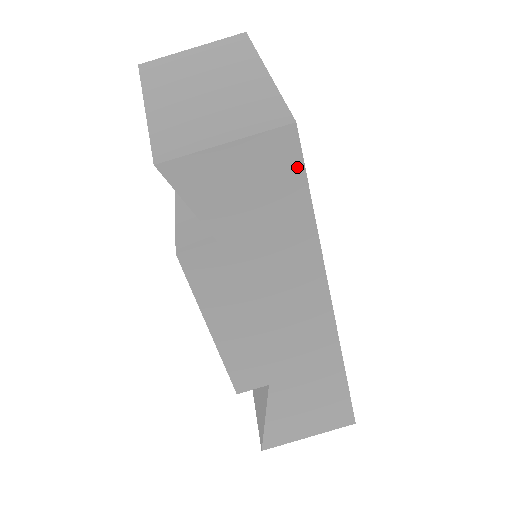
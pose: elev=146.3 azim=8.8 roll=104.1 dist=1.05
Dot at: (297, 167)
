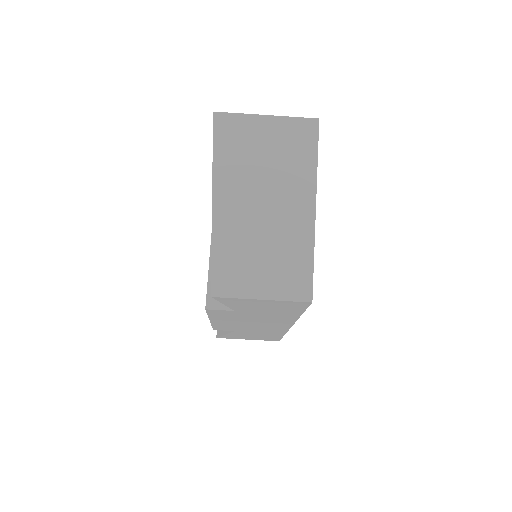
Dot at: (302, 308)
